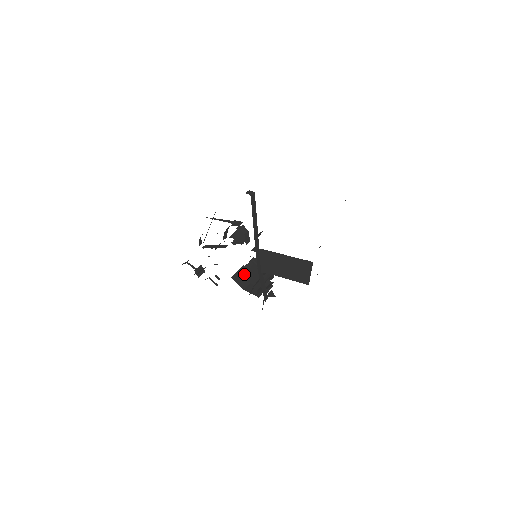
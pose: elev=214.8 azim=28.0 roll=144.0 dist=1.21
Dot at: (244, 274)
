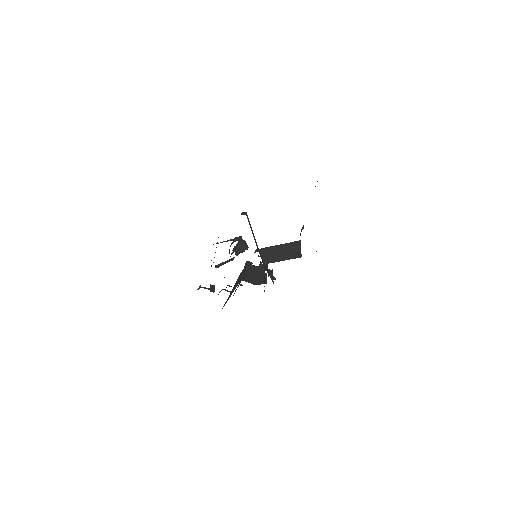
Dot at: (250, 273)
